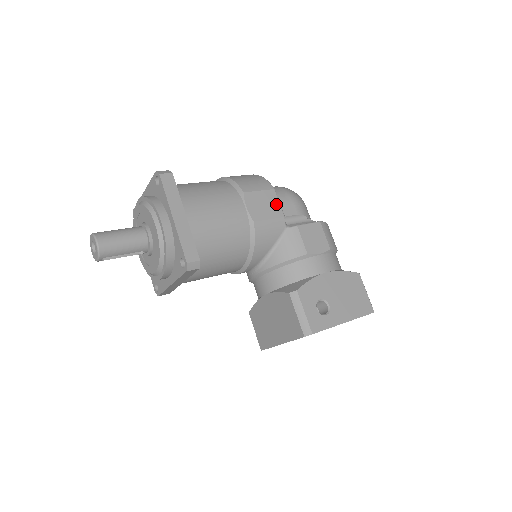
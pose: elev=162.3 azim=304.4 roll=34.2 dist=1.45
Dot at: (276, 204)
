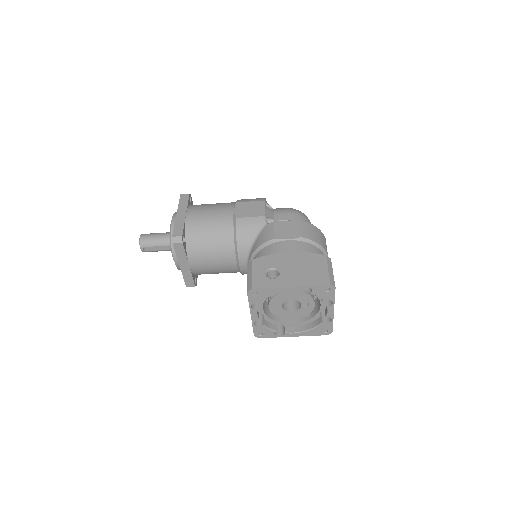
Dot at: (261, 209)
